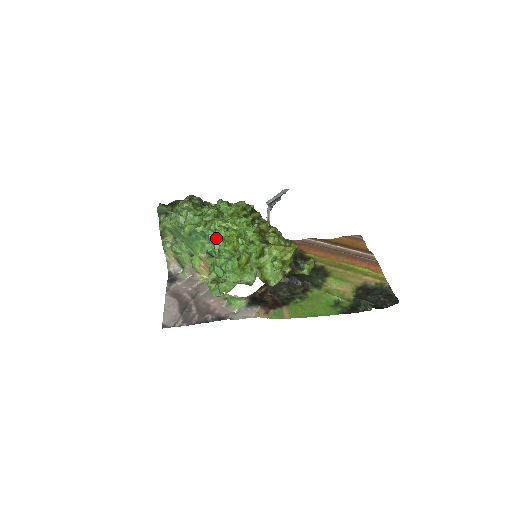
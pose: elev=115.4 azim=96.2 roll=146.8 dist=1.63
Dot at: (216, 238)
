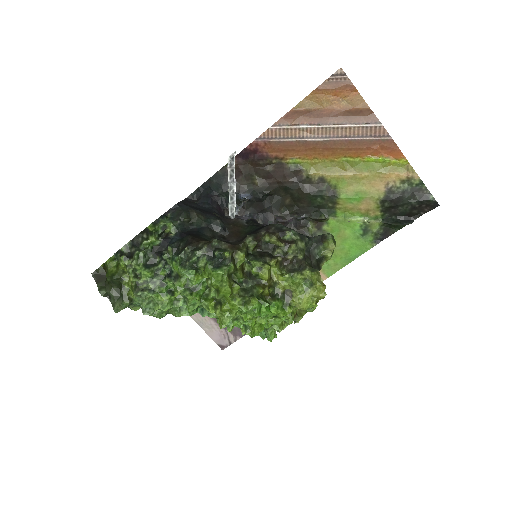
Dot at: occluded
